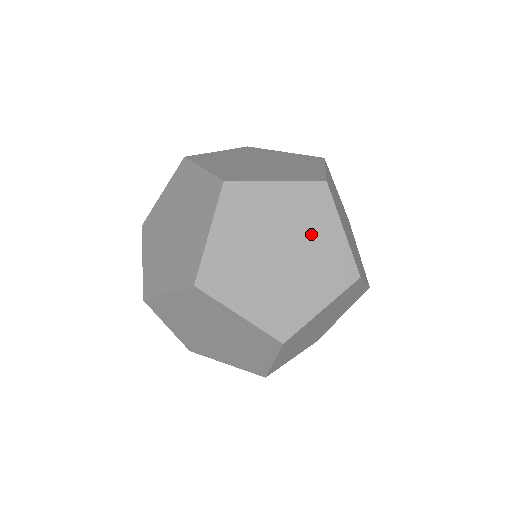
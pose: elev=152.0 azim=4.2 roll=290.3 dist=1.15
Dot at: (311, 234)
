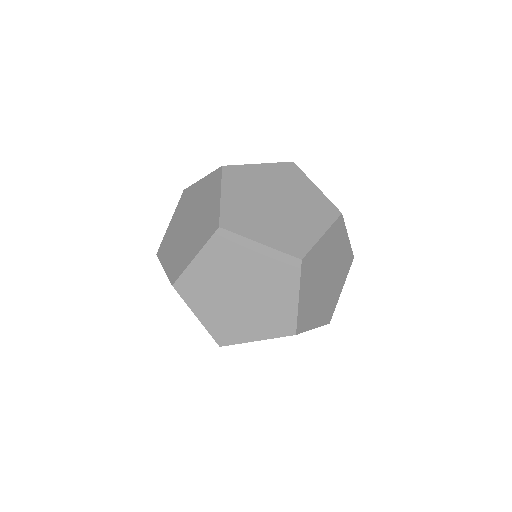
Dot at: (303, 217)
